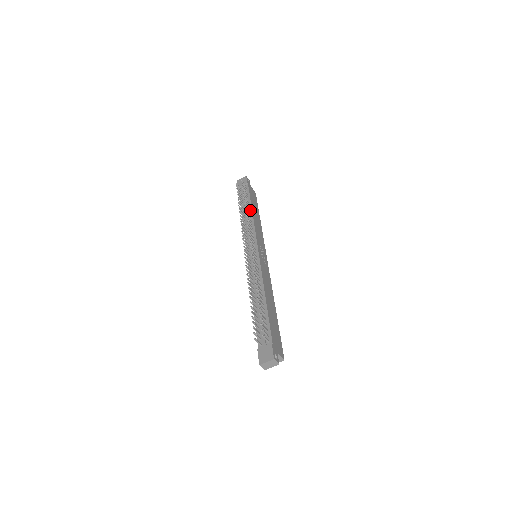
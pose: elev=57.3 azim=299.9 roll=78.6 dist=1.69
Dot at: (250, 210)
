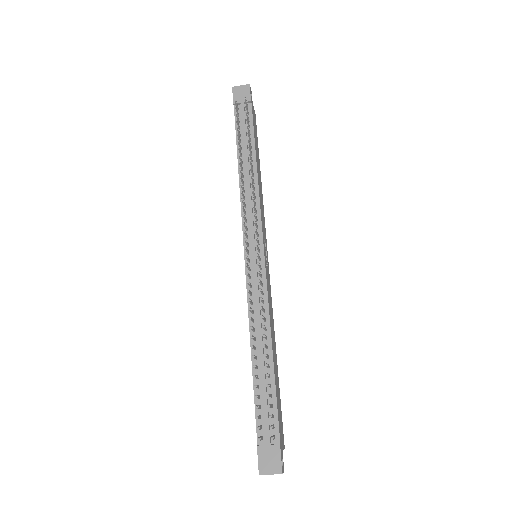
Dot at: (253, 164)
